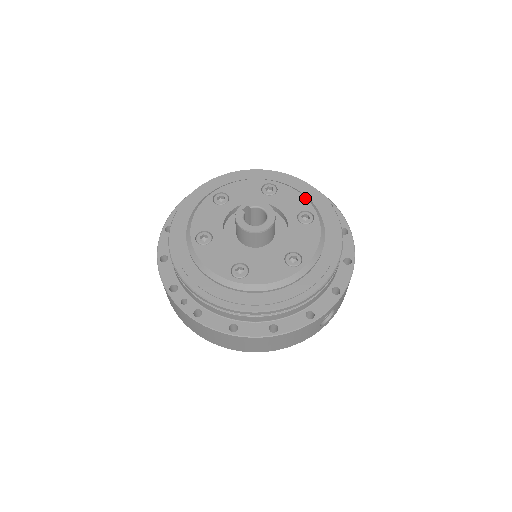
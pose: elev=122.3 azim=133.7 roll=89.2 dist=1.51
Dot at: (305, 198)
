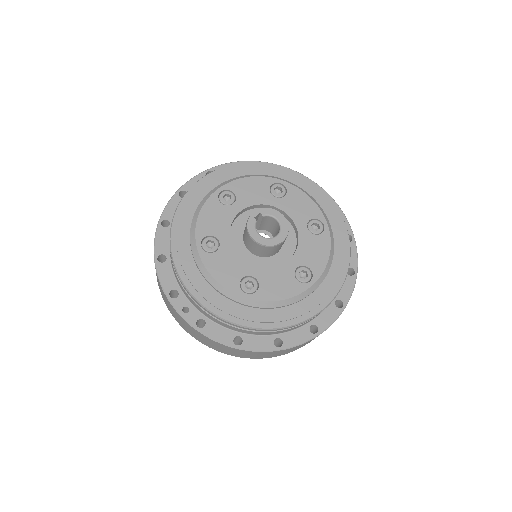
Dot at: (315, 204)
